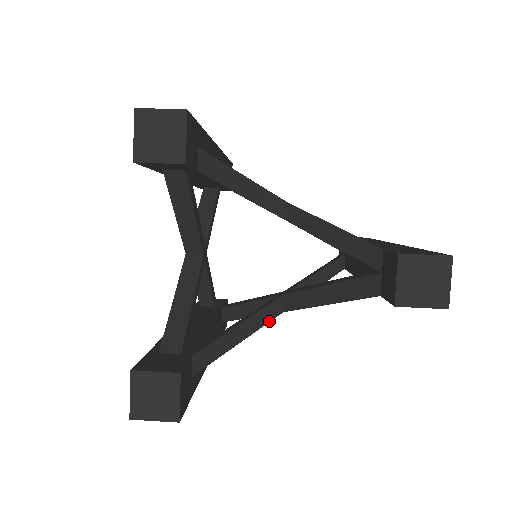
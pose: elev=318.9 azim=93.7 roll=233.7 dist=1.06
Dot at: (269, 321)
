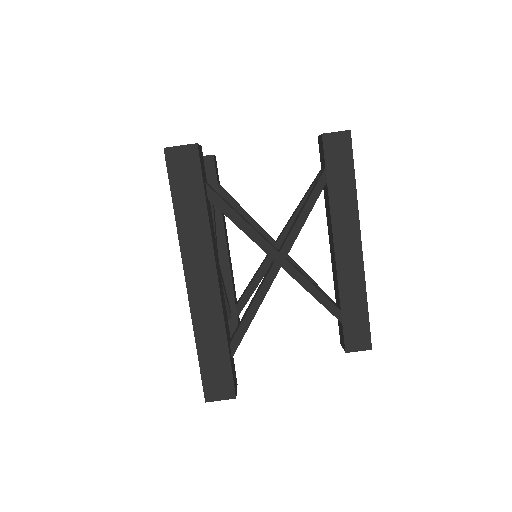
Dot at: occluded
